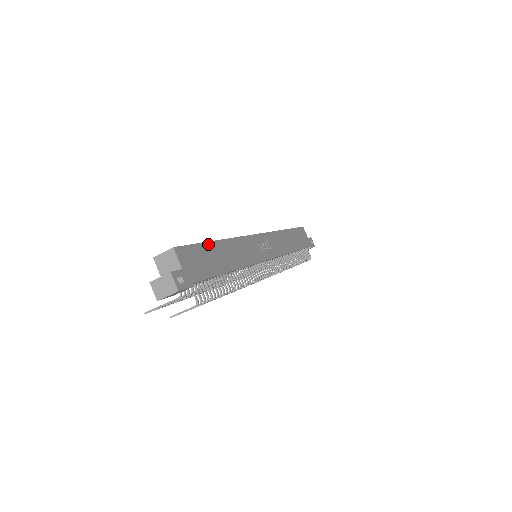
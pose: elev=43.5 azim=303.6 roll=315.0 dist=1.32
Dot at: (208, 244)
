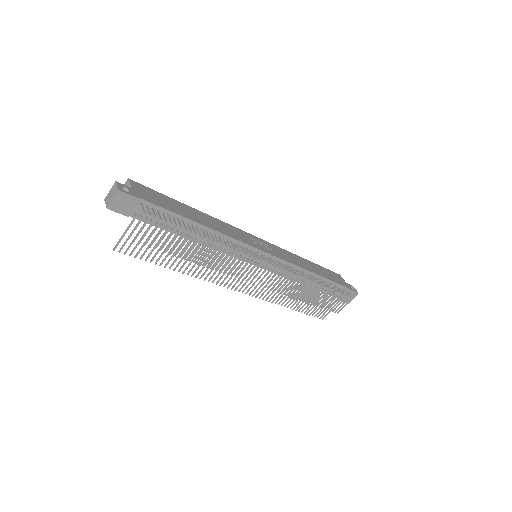
Dot at: (175, 201)
